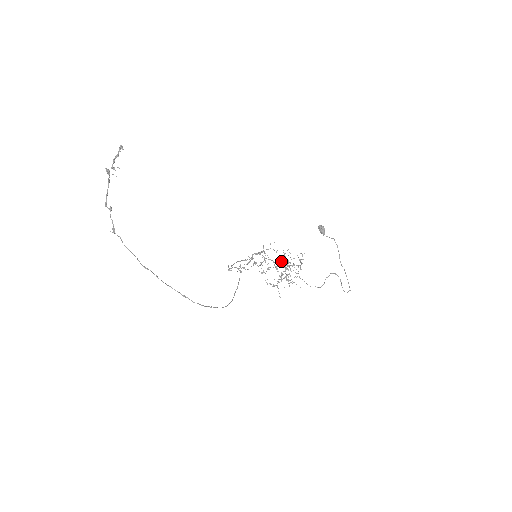
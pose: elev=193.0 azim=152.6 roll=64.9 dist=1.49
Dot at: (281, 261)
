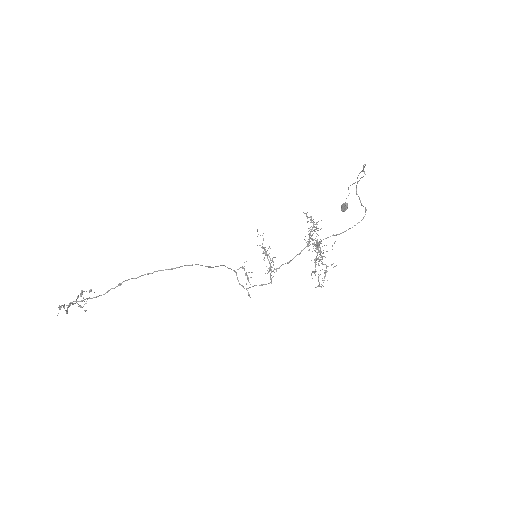
Dot at: occluded
